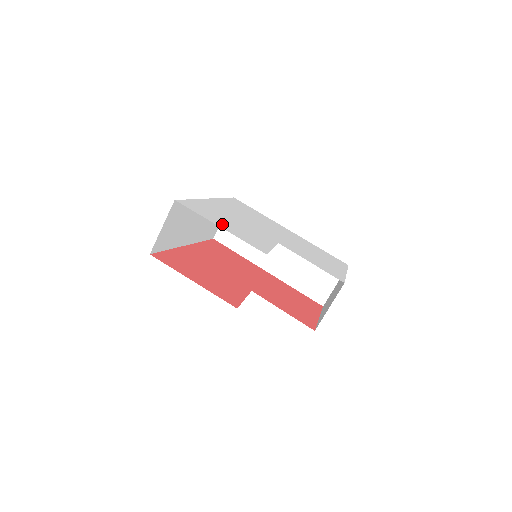
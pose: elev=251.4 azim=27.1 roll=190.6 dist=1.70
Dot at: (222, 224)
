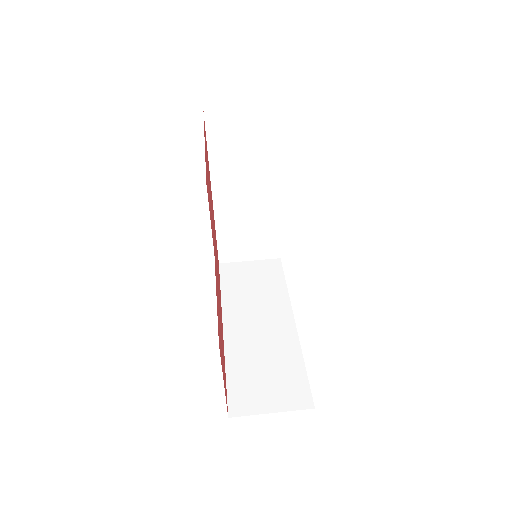
Dot at: occluded
